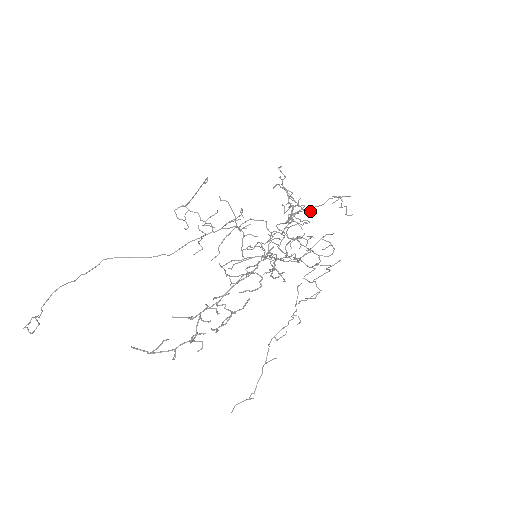
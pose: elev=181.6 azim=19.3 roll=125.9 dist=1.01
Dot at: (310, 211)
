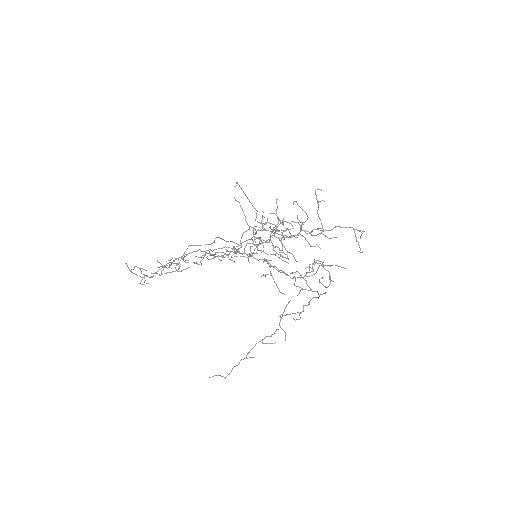
Dot at: occluded
